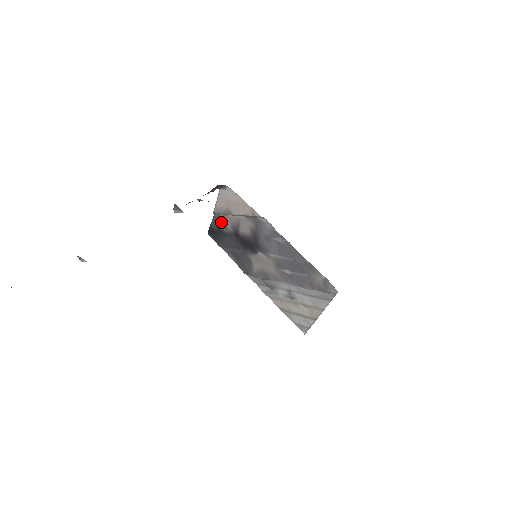
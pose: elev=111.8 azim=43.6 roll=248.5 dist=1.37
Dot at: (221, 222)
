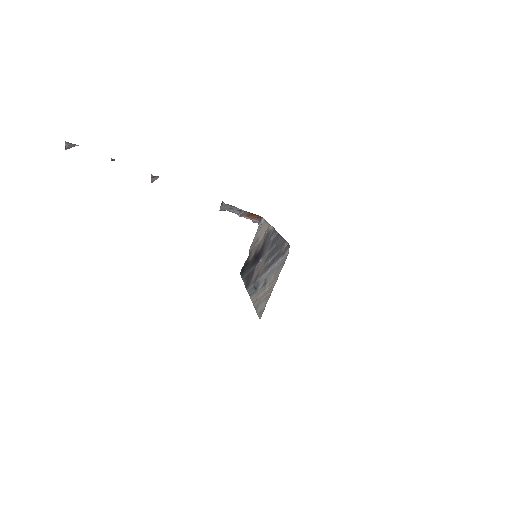
Dot at: (251, 255)
